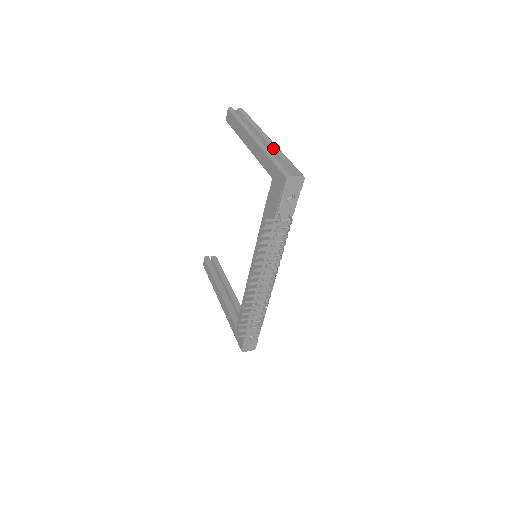
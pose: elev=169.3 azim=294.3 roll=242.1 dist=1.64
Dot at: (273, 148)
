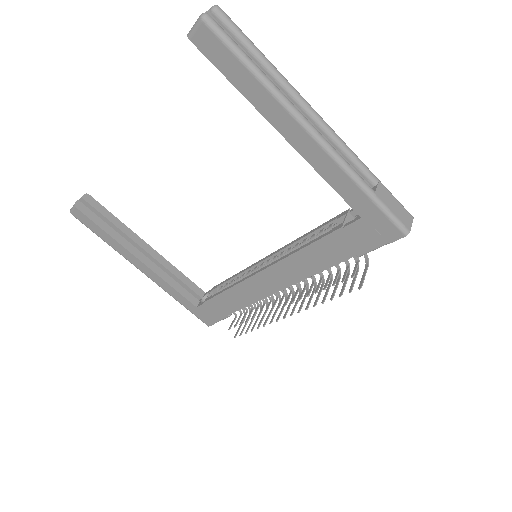
Dot at: (347, 154)
